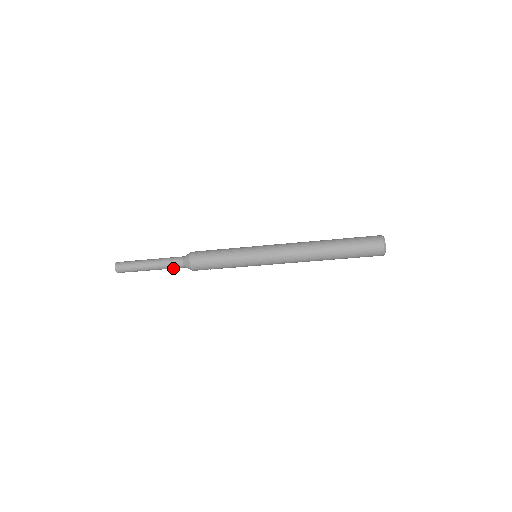
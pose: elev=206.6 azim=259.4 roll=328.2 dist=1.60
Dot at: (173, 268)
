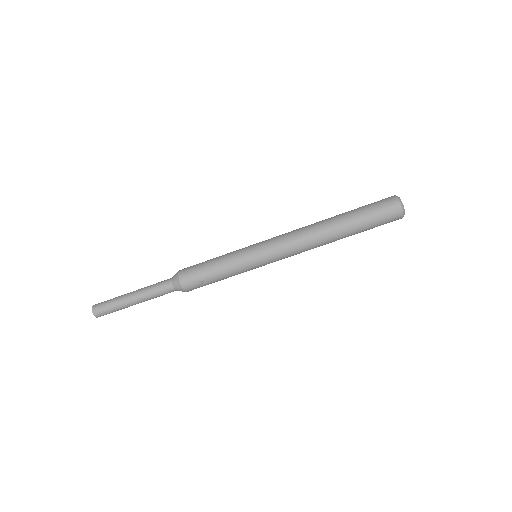
Dot at: (160, 292)
